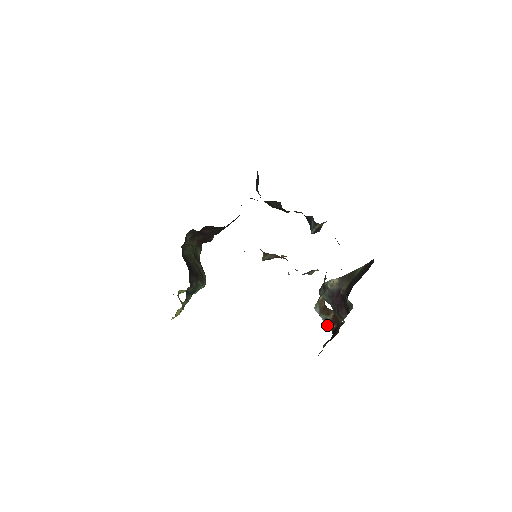
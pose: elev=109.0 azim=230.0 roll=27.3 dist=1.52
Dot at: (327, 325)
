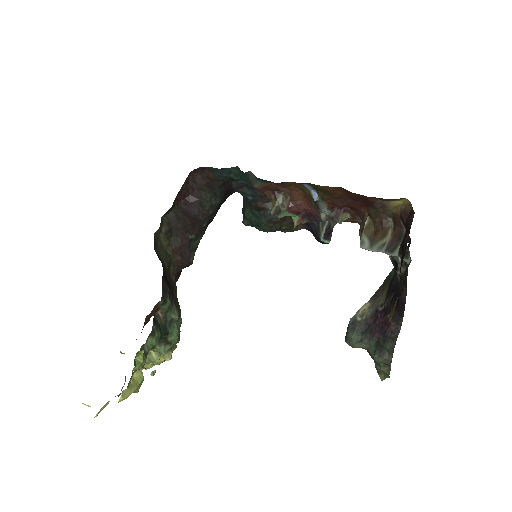
Dot at: (388, 251)
